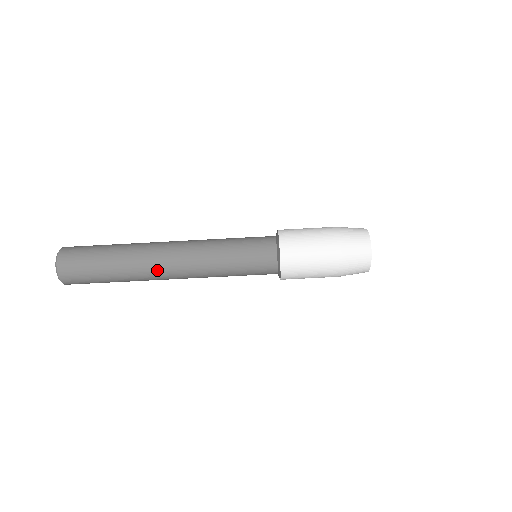
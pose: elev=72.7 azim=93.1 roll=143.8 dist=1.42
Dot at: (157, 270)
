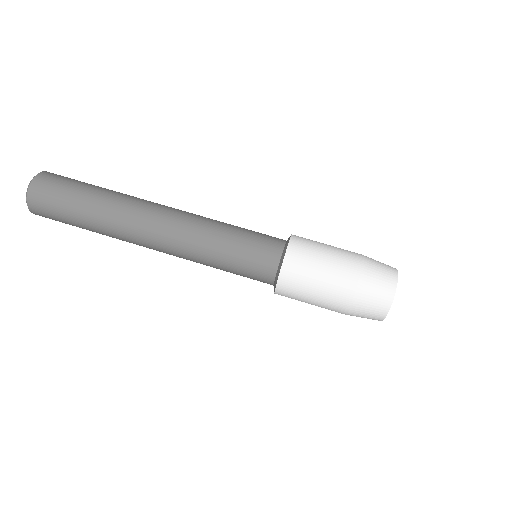
Dot at: (136, 237)
